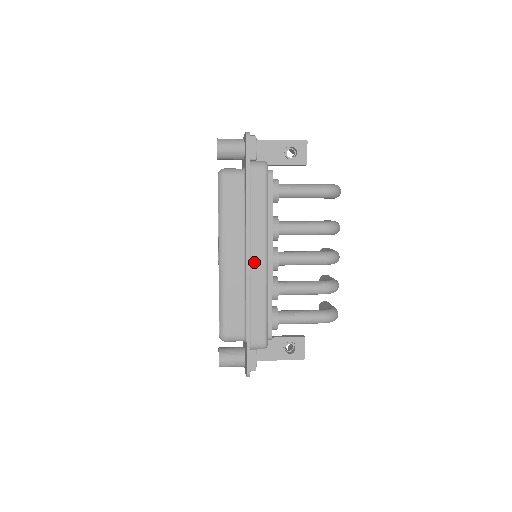
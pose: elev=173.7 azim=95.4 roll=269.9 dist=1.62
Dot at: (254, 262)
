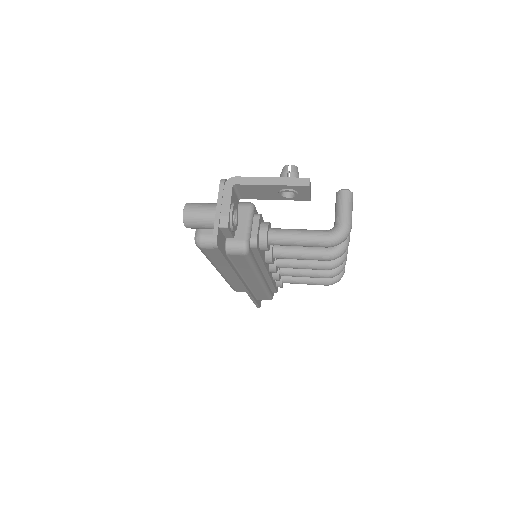
Dot at: (249, 282)
